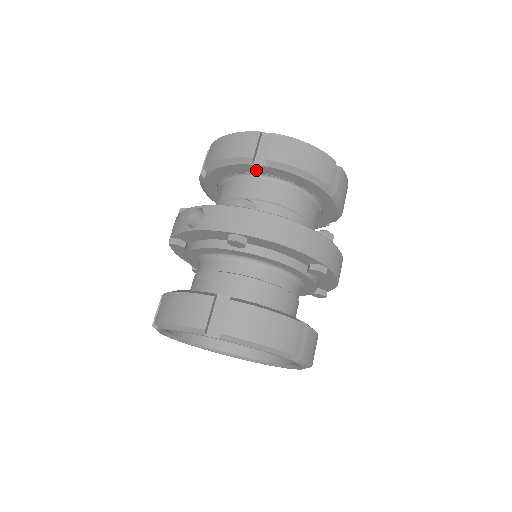
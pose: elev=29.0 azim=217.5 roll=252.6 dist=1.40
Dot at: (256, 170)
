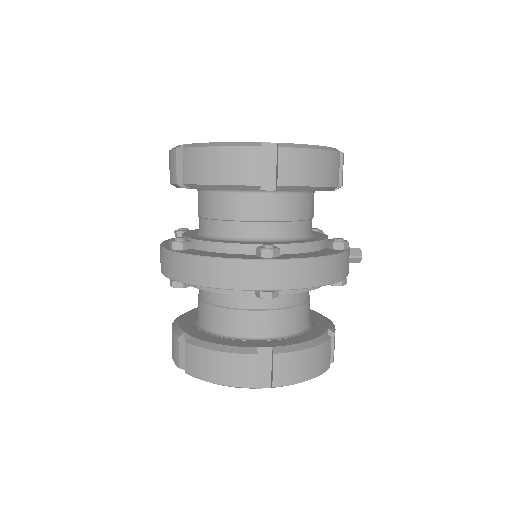
Dot at: occluded
